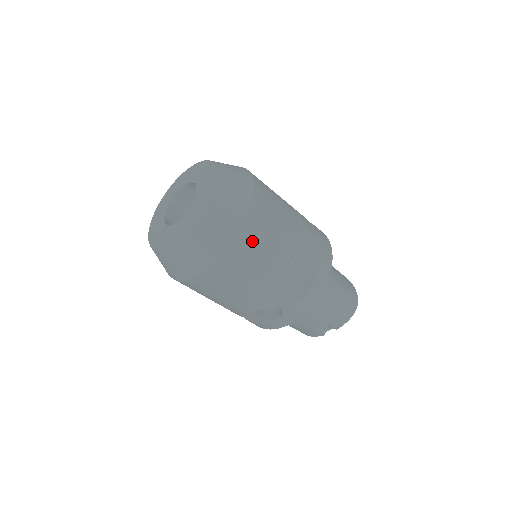
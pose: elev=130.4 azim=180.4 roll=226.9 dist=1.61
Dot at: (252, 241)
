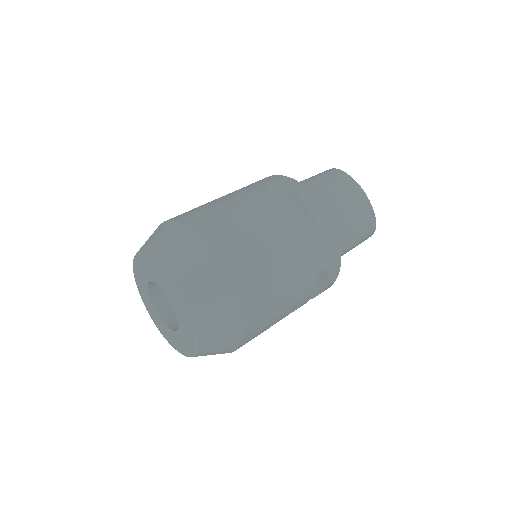
Dot at: (254, 335)
